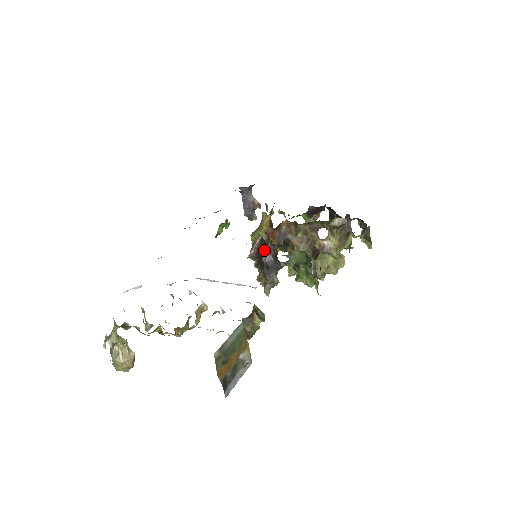
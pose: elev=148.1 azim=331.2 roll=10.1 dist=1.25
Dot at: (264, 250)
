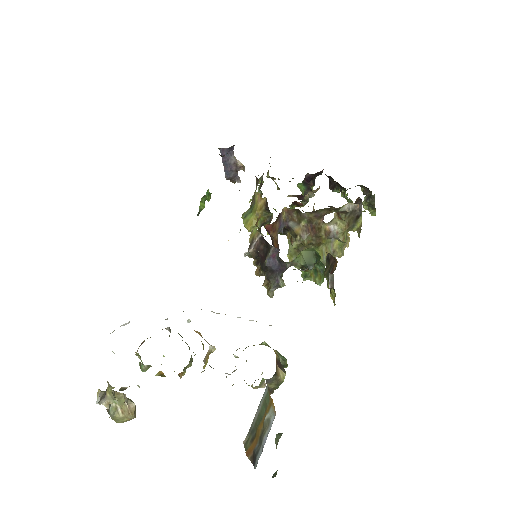
Dot at: (267, 252)
